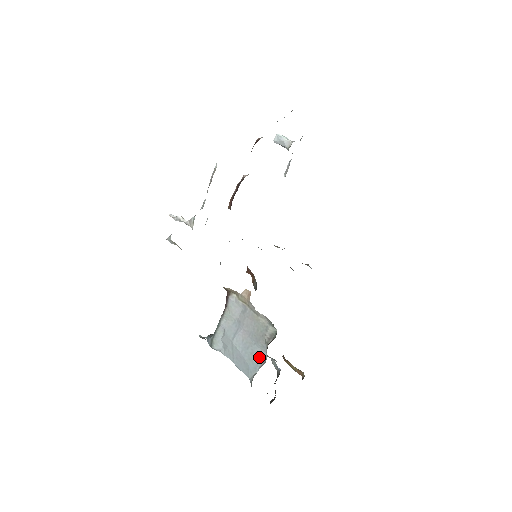
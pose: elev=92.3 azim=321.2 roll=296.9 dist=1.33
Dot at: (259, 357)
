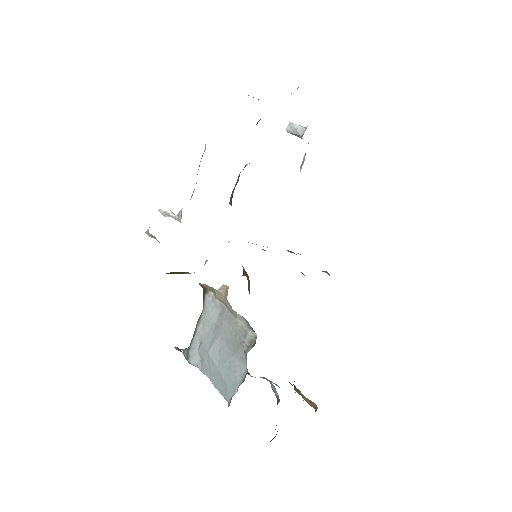
Dot at: (238, 373)
